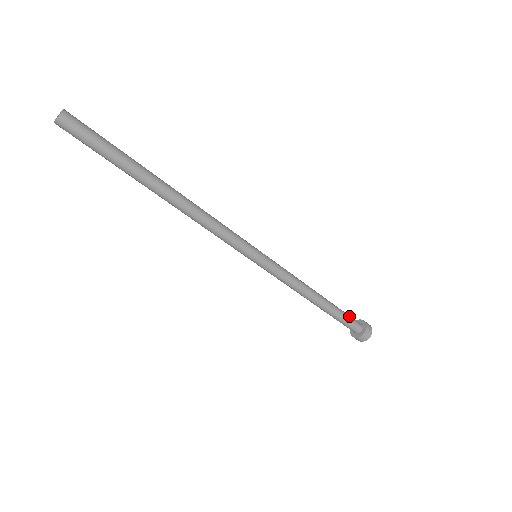
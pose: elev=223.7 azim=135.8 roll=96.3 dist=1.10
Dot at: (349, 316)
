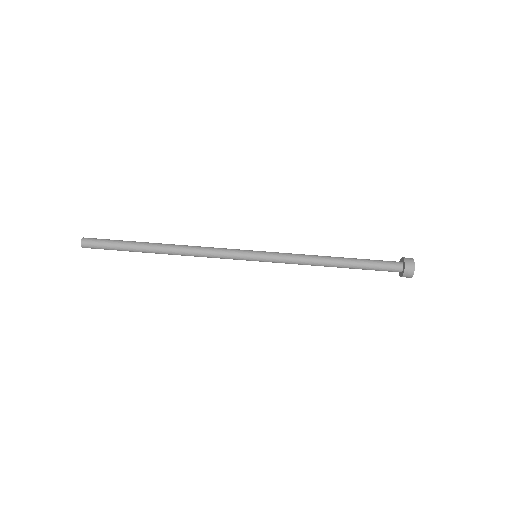
Dot at: (380, 260)
